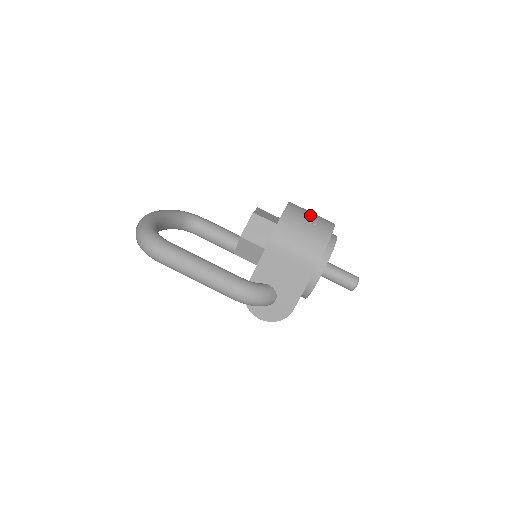
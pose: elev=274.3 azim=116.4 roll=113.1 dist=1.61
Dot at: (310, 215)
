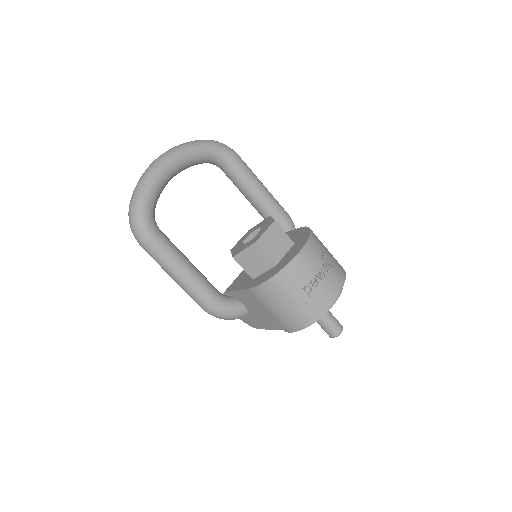
Dot at: (313, 279)
